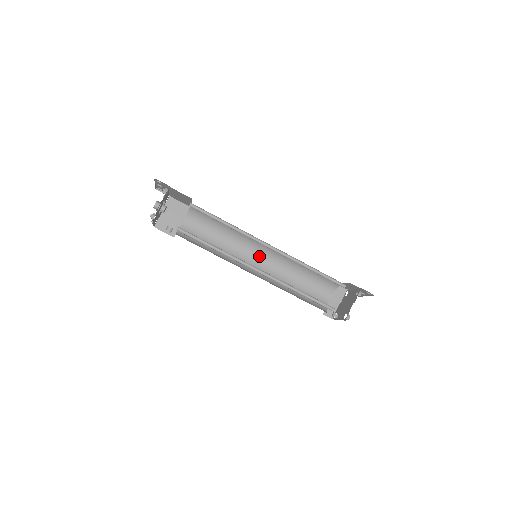
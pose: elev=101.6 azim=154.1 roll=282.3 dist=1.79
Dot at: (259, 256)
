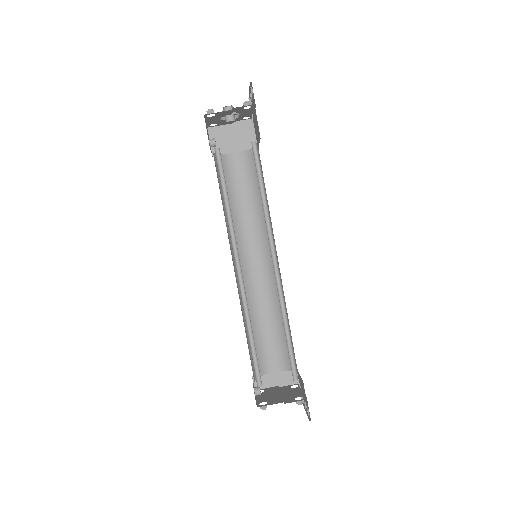
Dot at: (262, 260)
